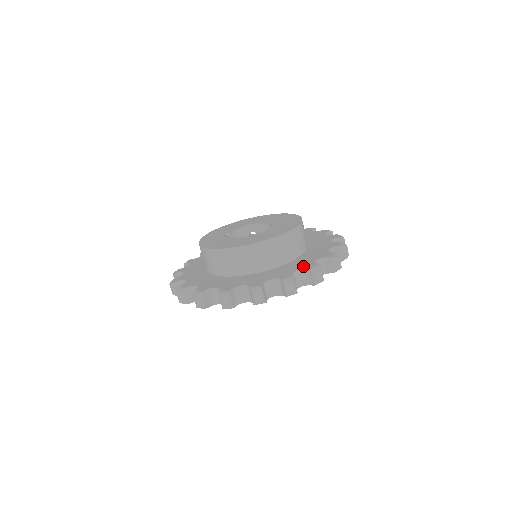
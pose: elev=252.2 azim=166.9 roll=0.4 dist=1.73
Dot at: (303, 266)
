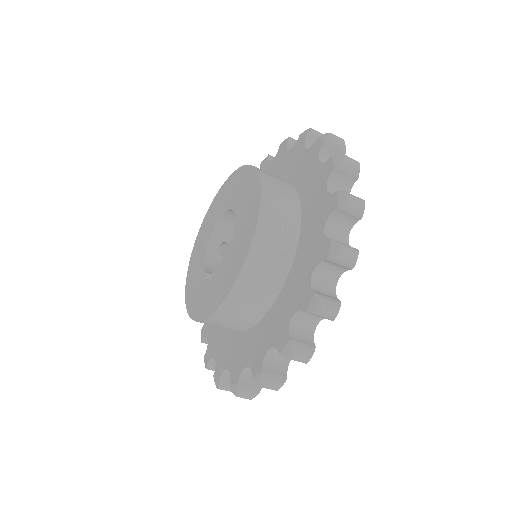
Dot at: (323, 179)
